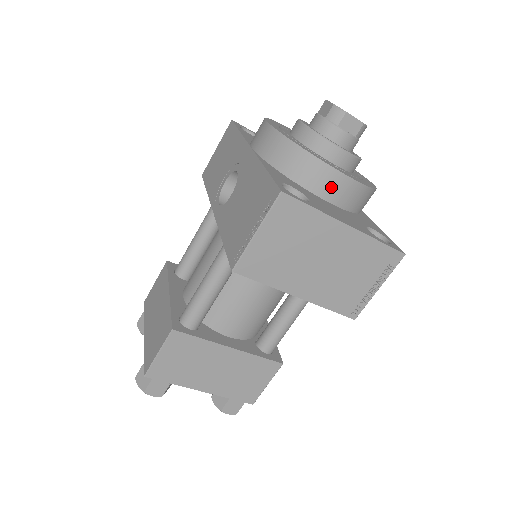
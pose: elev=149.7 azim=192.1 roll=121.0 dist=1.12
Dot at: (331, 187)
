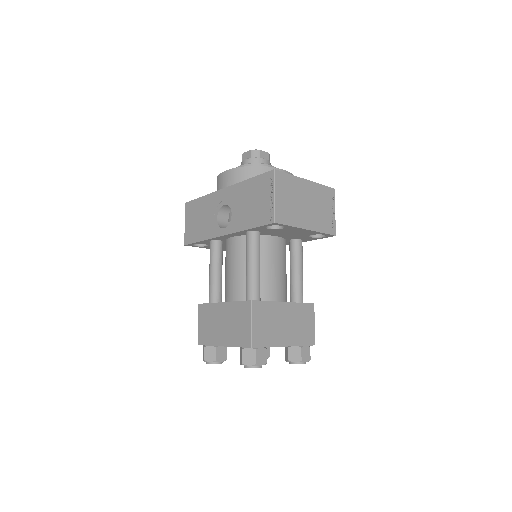
Dot at: occluded
